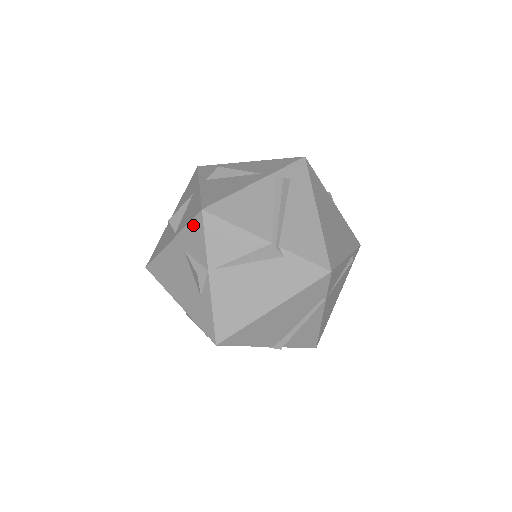
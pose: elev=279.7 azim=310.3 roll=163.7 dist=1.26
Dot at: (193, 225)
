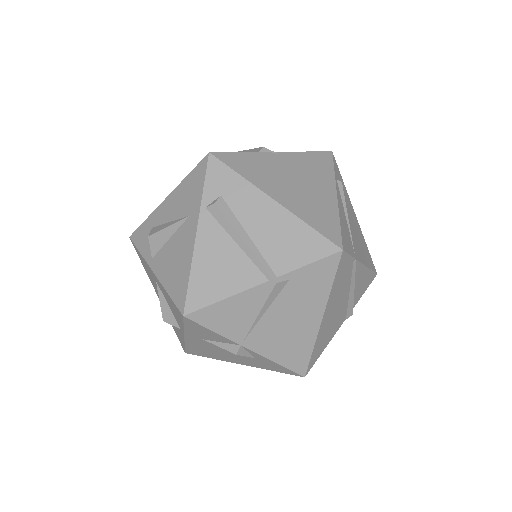
Dot at: (189, 326)
